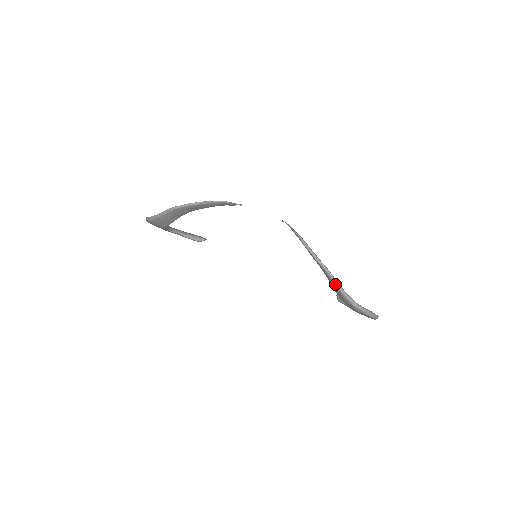
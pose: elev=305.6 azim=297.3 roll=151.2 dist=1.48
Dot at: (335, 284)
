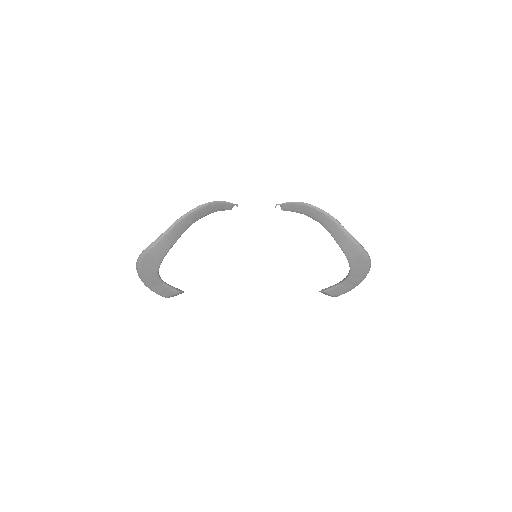
Dot at: (341, 227)
